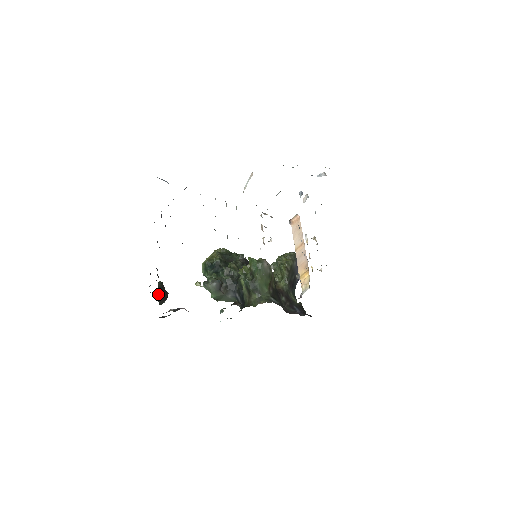
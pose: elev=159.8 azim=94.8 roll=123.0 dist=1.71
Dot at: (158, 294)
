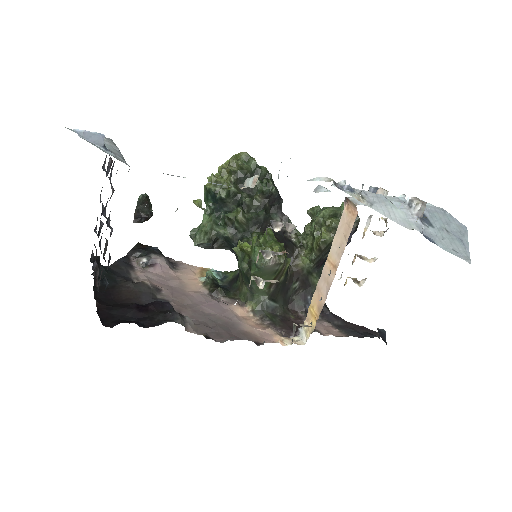
Dot at: (134, 219)
